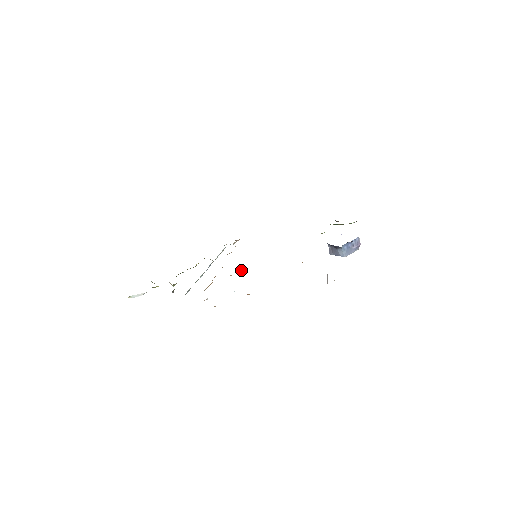
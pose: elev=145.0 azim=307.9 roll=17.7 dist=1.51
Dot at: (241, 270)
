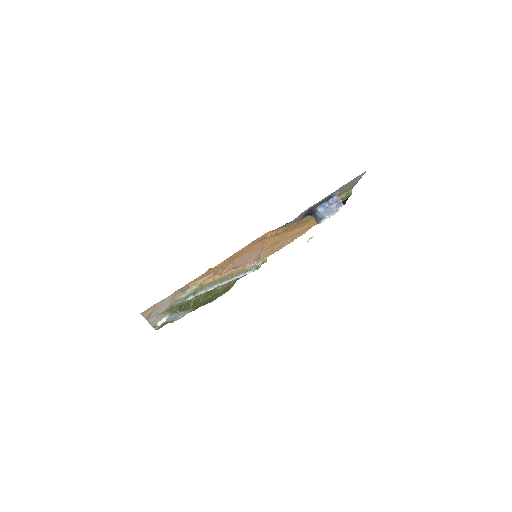
Dot at: (229, 265)
